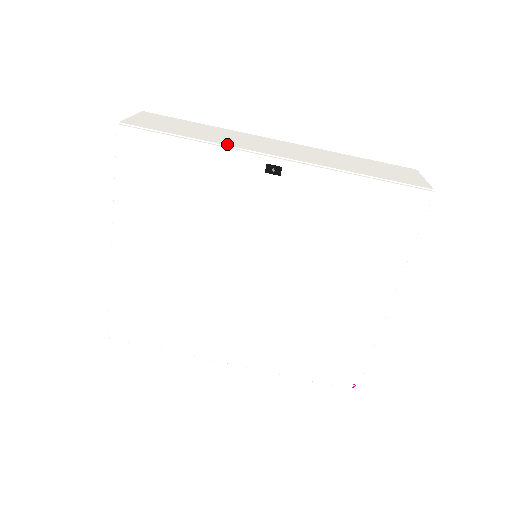
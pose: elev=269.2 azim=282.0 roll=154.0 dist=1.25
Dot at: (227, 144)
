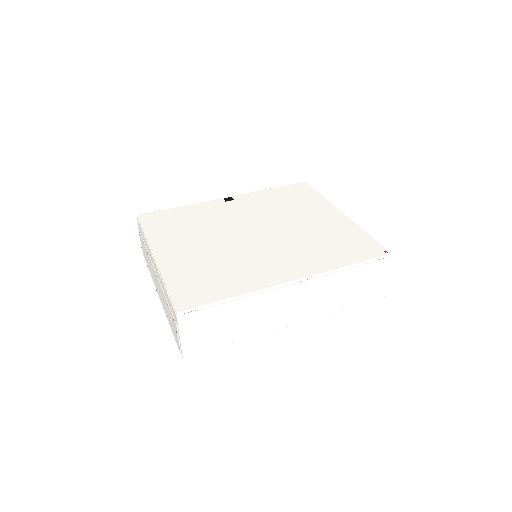
Dot at: occluded
